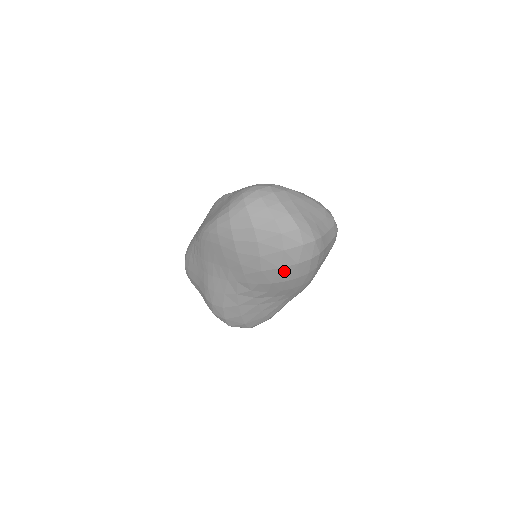
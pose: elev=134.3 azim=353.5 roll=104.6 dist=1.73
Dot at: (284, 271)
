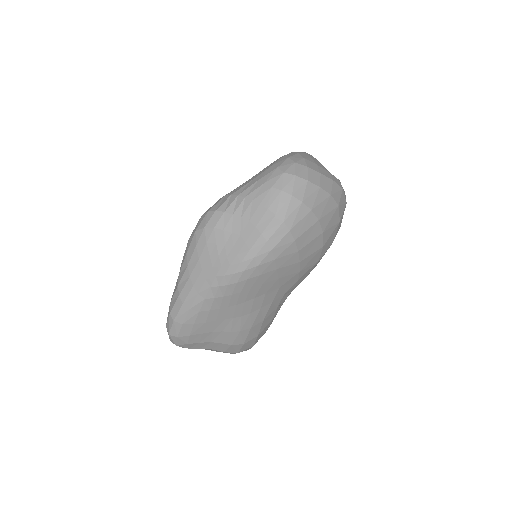
Dot at: occluded
